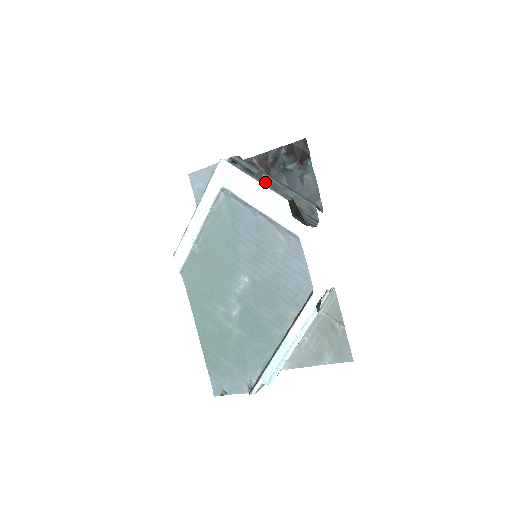
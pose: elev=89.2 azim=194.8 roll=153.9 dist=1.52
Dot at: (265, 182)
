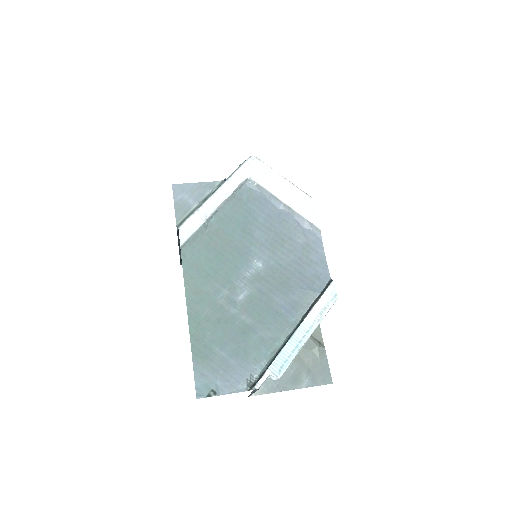
Dot at: occluded
